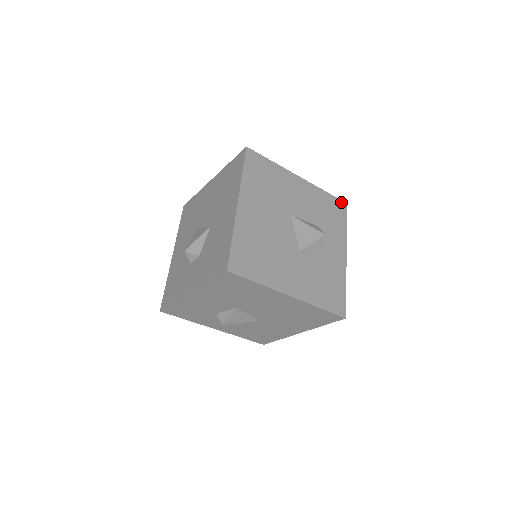
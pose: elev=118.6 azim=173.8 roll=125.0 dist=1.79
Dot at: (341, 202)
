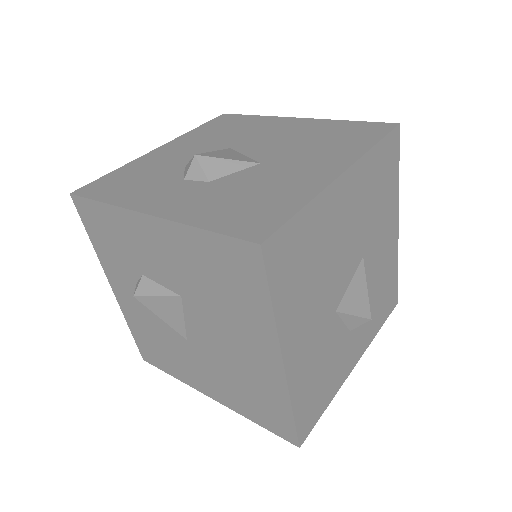
Dot at: (396, 296)
